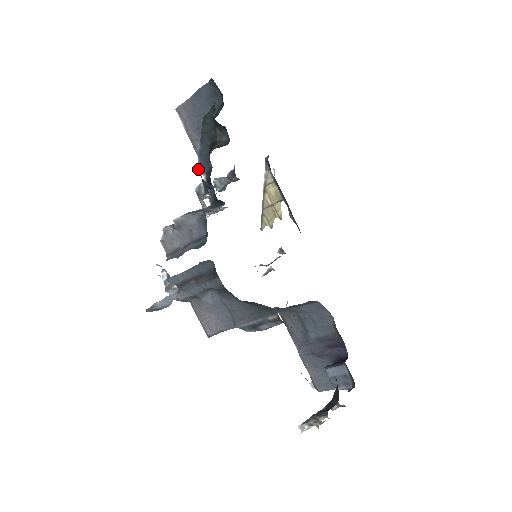
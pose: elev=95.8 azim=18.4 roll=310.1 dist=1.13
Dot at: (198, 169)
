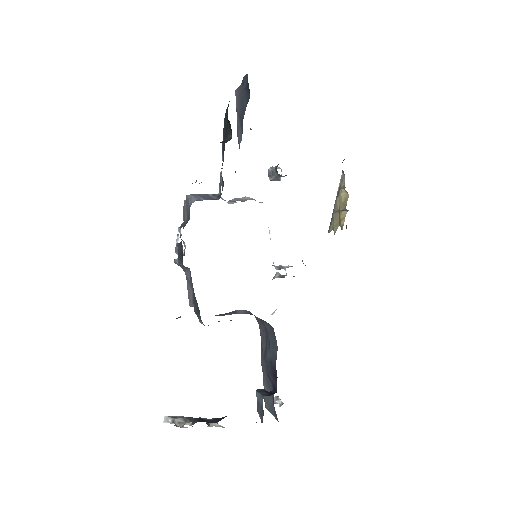
Dot at: (222, 156)
